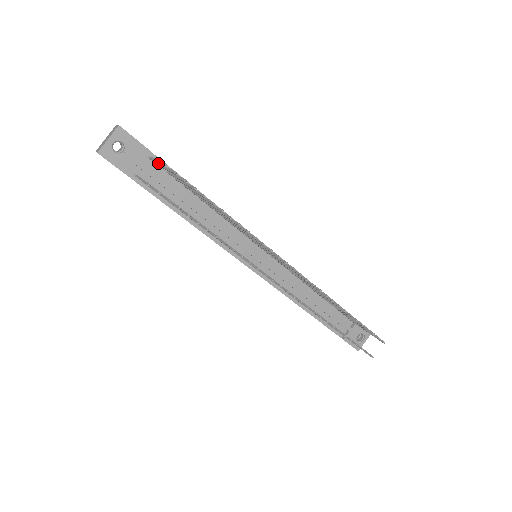
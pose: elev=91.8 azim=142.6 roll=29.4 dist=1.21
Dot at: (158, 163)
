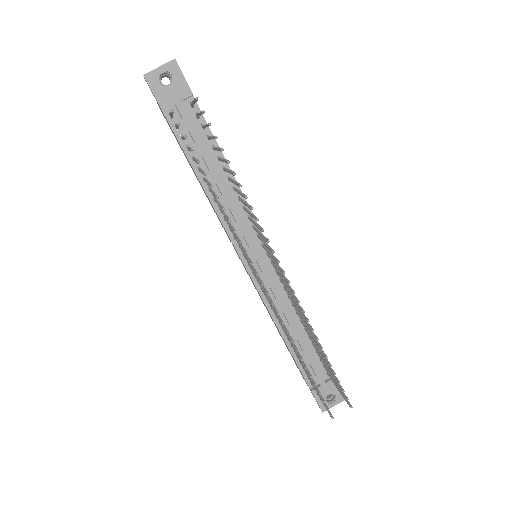
Dot at: (197, 113)
